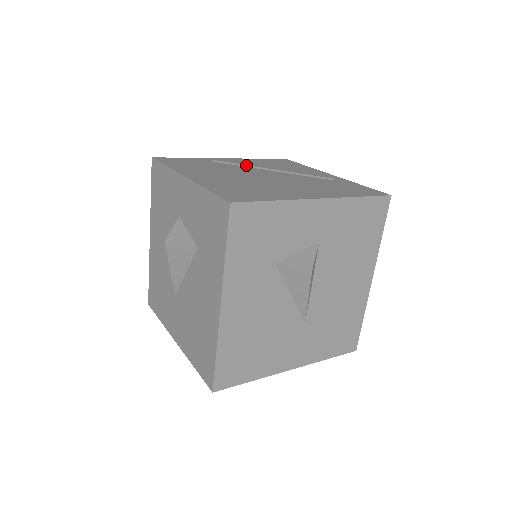
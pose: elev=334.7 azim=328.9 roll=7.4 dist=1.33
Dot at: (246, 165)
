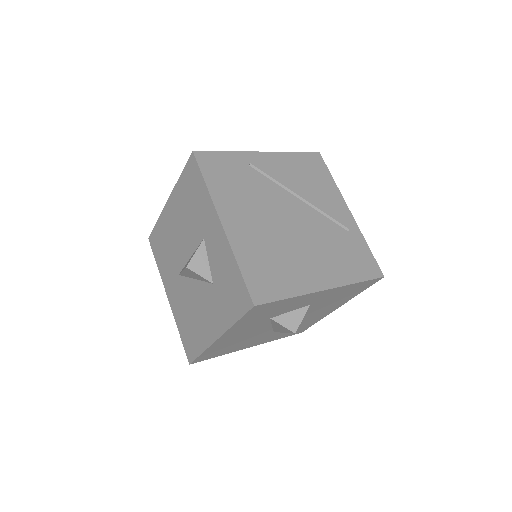
Dot at: (279, 183)
